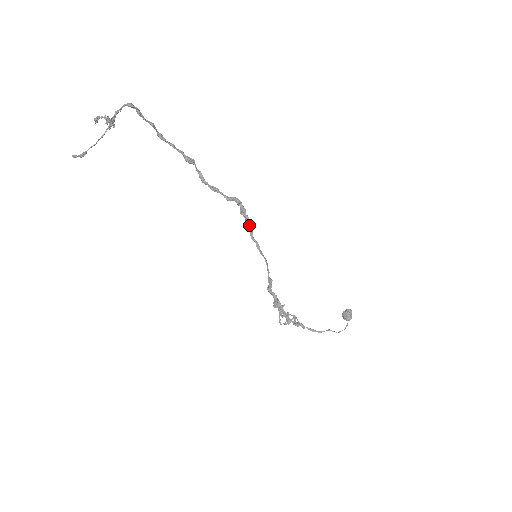
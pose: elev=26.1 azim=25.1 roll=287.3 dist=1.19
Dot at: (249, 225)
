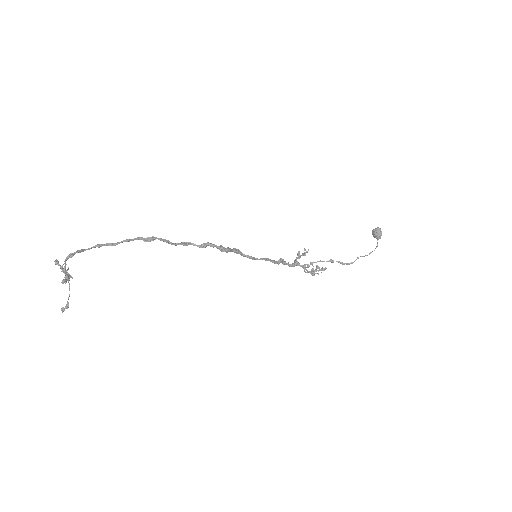
Dot at: (234, 252)
